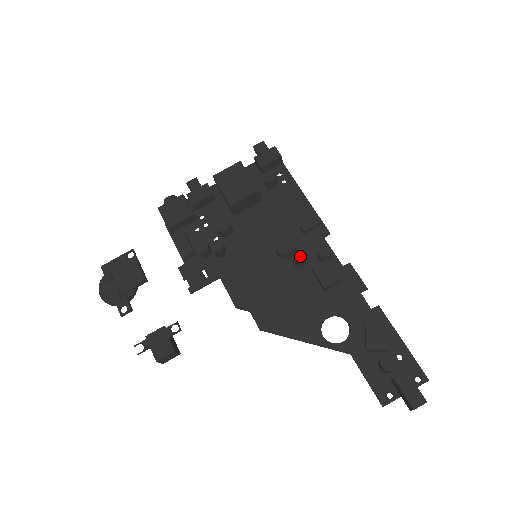
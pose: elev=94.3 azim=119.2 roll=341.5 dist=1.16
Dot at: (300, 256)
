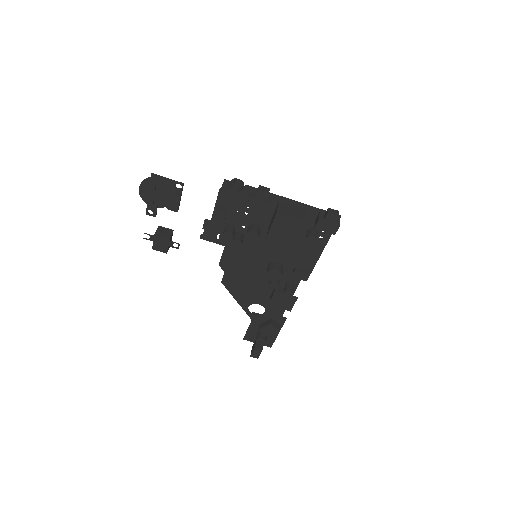
Dot at: (274, 286)
